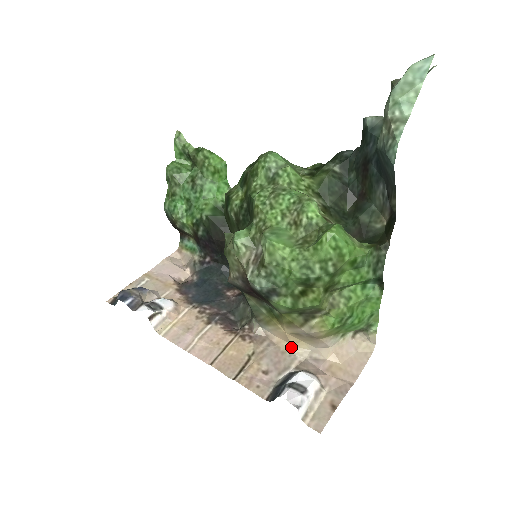
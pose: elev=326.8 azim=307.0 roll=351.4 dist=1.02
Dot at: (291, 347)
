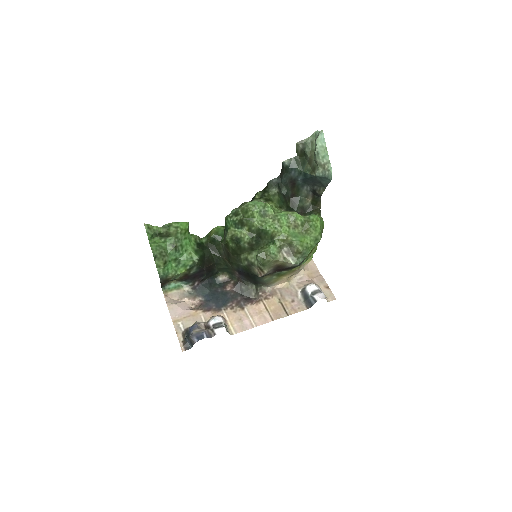
Dot at: (289, 283)
